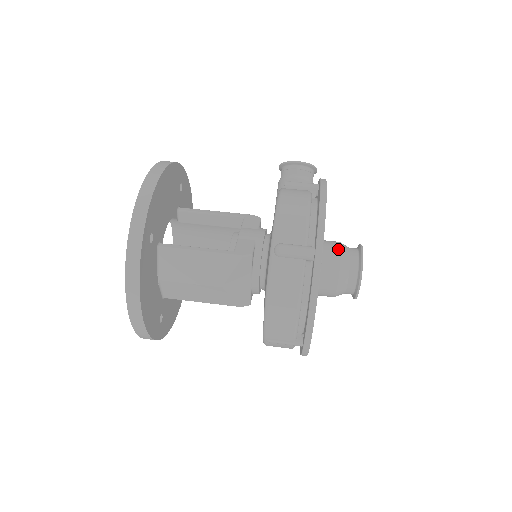
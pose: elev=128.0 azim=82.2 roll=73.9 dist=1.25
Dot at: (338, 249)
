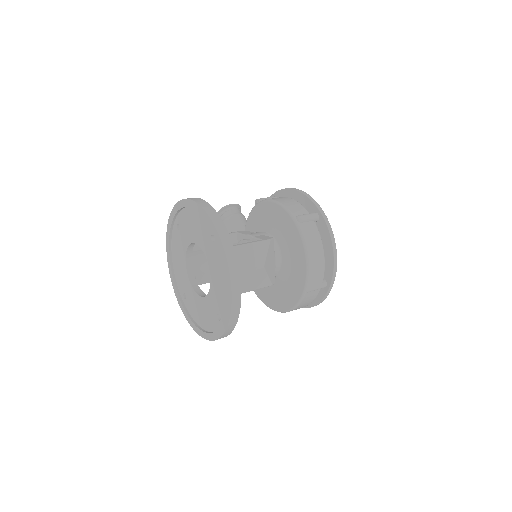
Dot at: occluded
